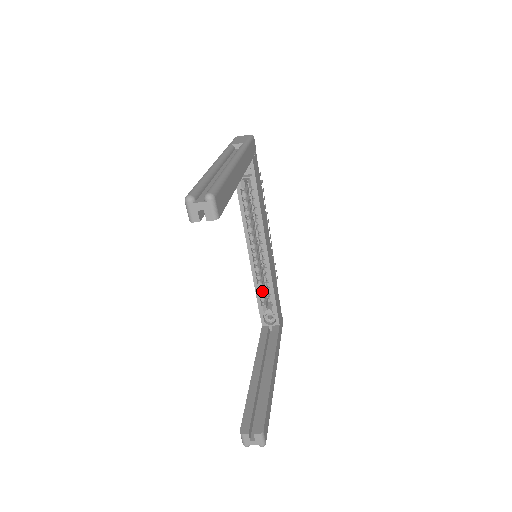
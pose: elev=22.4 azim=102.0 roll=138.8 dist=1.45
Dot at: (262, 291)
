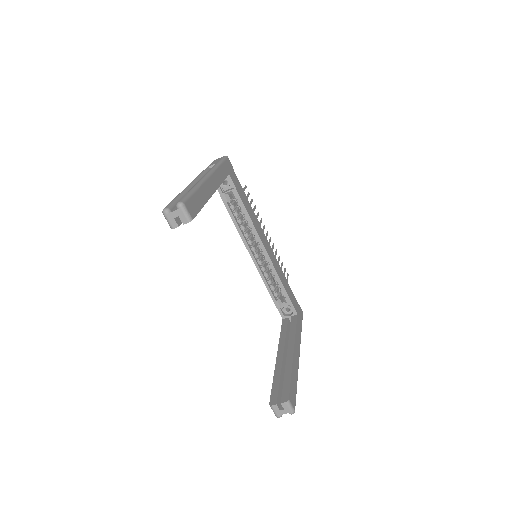
Dot at: (273, 287)
